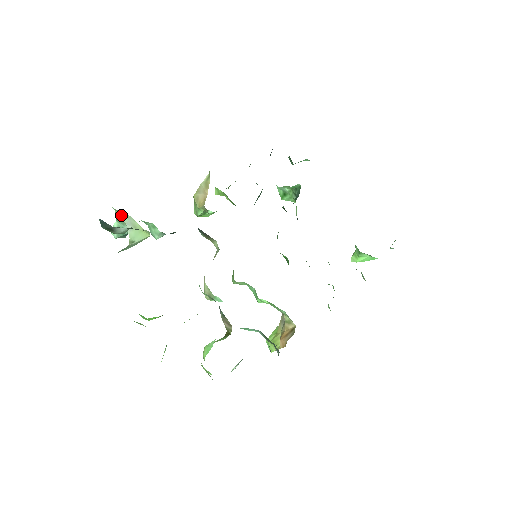
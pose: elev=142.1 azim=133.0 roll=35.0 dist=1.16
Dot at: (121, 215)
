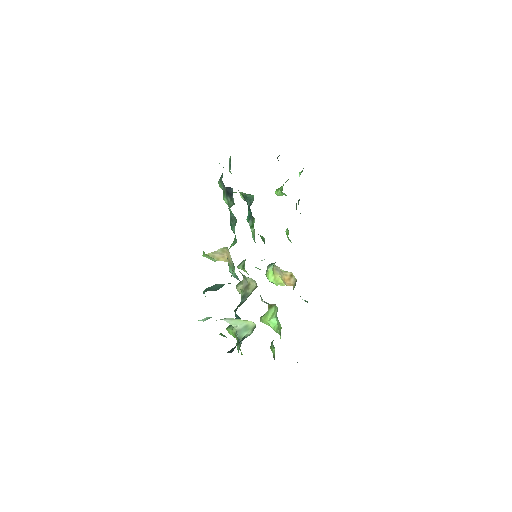
Dot at: occluded
